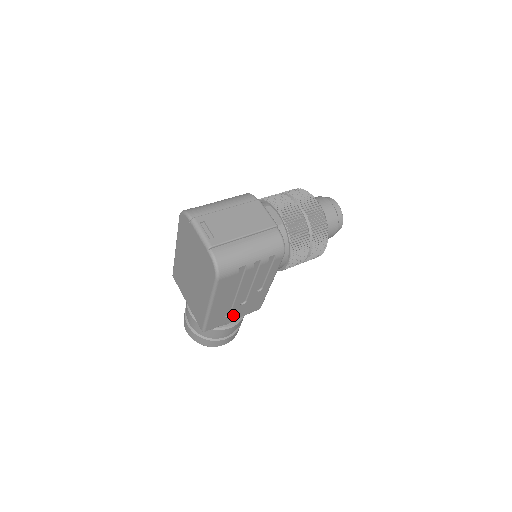
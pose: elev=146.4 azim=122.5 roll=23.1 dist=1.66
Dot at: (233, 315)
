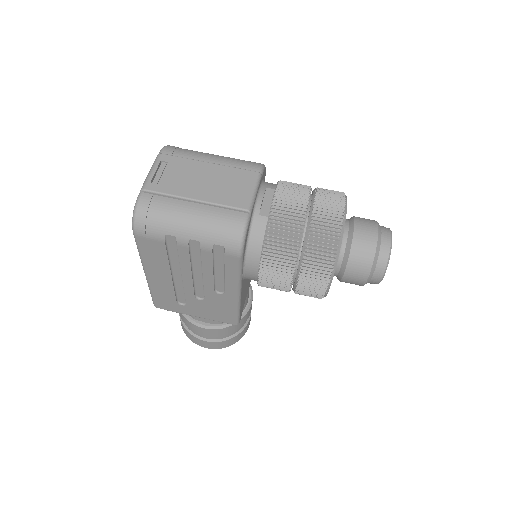
Dot at: (192, 308)
